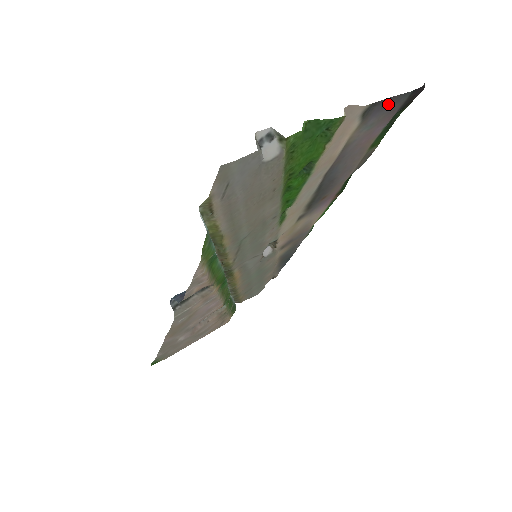
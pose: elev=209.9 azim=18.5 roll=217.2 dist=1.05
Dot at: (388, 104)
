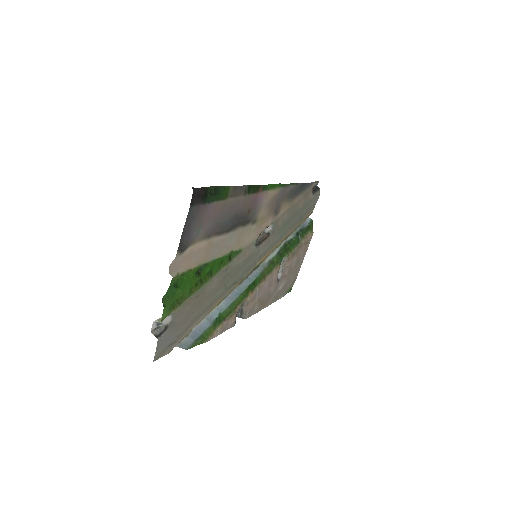
Dot at: (188, 227)
